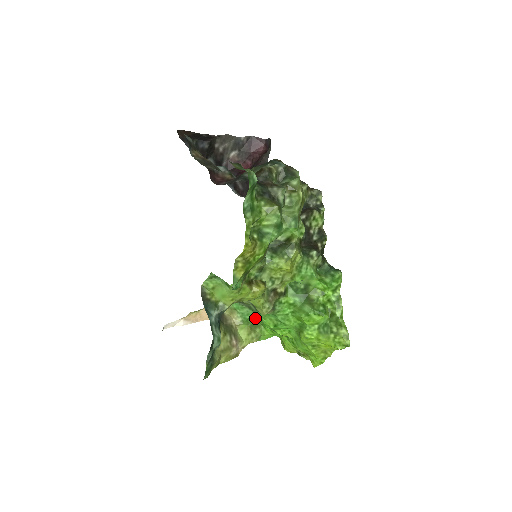
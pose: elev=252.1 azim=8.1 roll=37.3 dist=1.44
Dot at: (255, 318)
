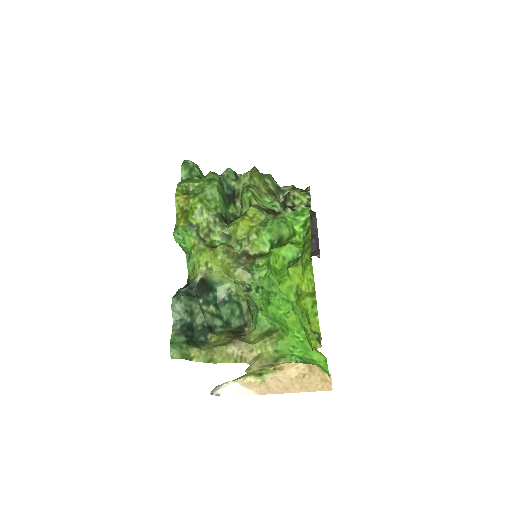
Dot at: (266, 318)
